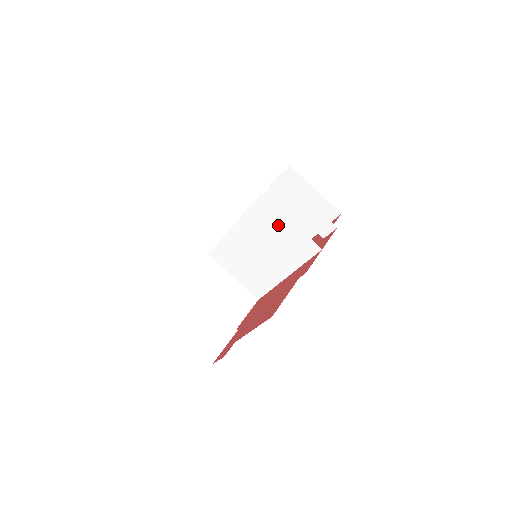
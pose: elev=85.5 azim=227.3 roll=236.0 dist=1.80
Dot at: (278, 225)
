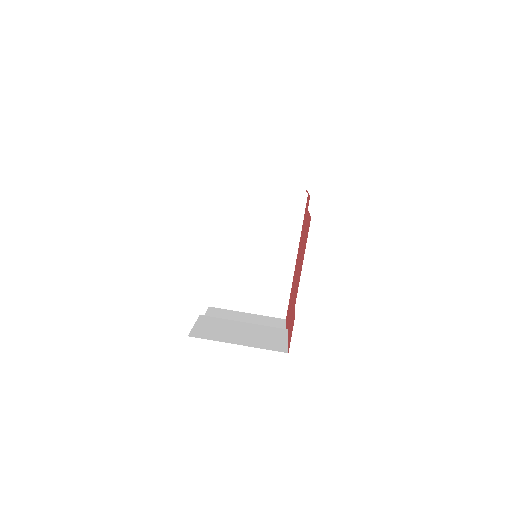
Dot at: (258, 202)
